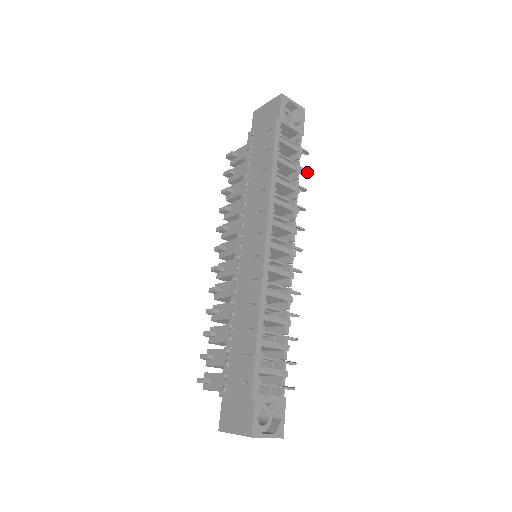
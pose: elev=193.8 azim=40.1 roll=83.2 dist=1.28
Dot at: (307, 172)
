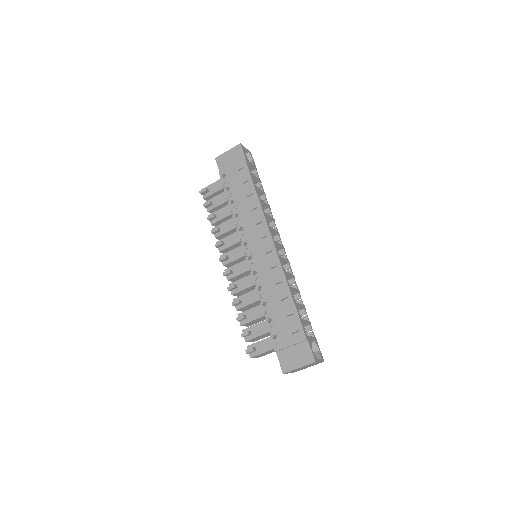
Dot at: occluded
